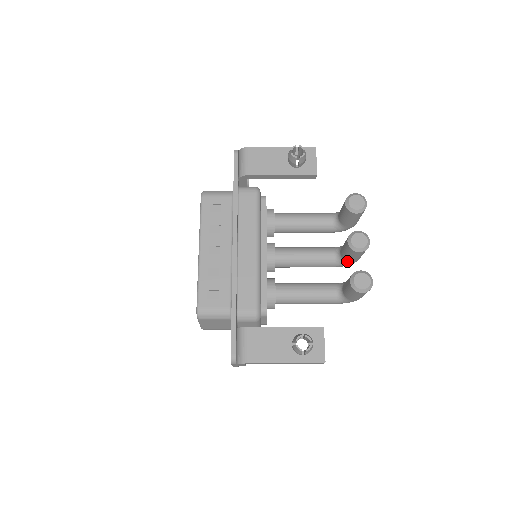
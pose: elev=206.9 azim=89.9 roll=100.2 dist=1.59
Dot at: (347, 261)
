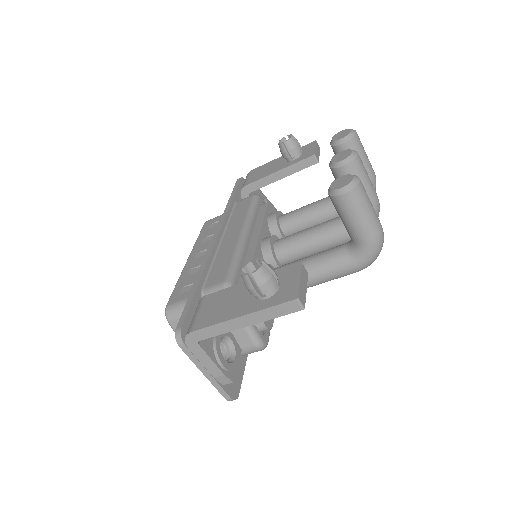
Dot at: occluded
